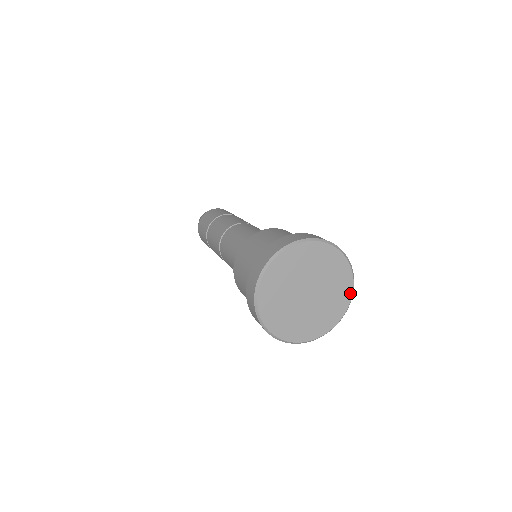
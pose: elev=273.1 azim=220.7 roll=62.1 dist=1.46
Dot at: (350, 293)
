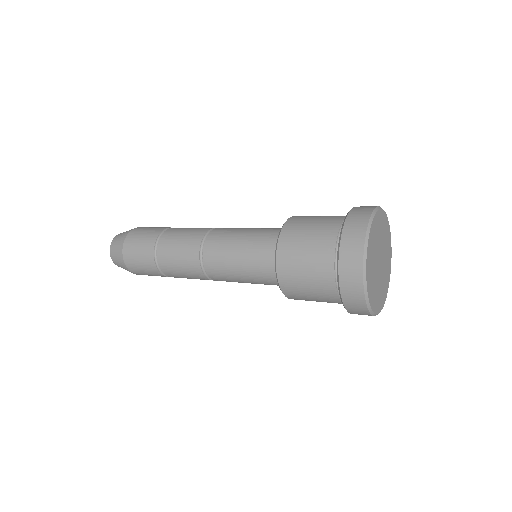
Dot at: (388, 225)
